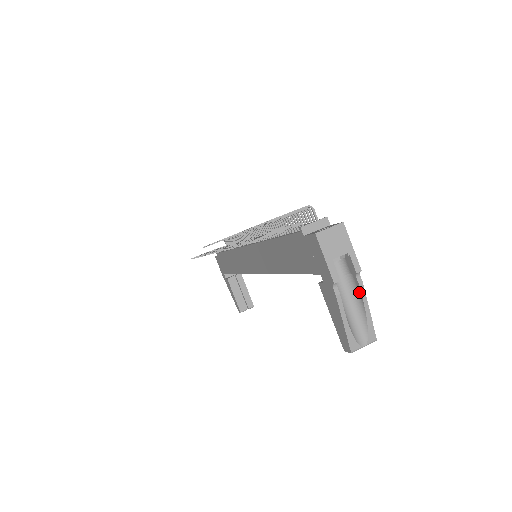
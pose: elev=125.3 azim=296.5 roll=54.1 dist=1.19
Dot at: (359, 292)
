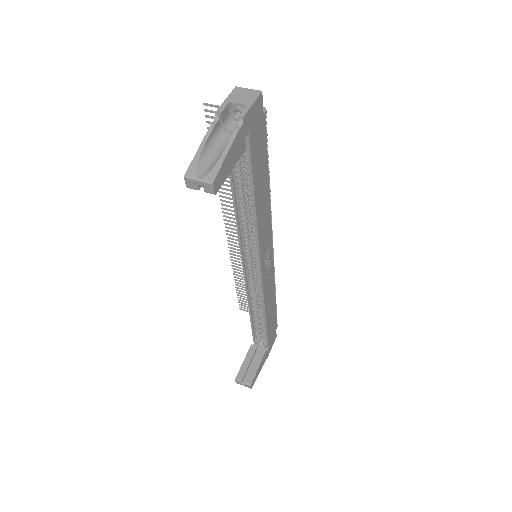
Dot at: (232, 138)
